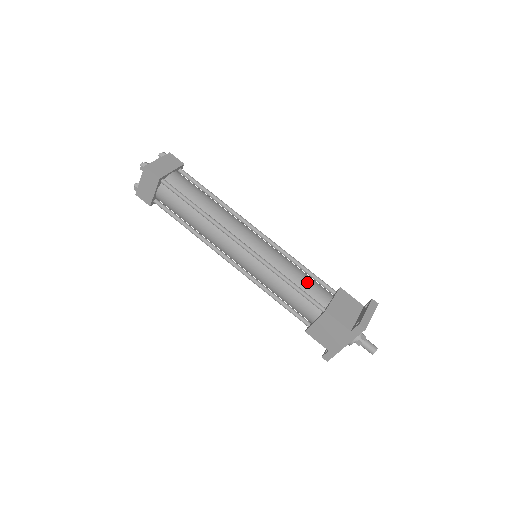
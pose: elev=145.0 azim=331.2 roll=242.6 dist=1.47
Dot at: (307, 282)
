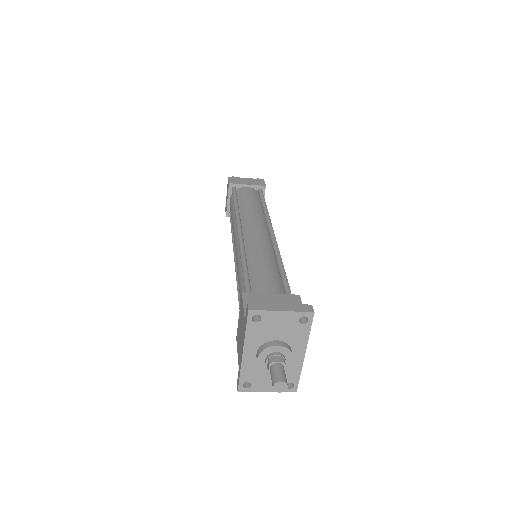
Dot at: (263, 273)
